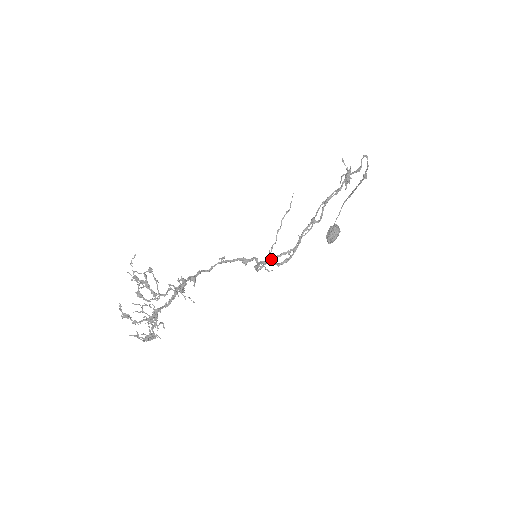
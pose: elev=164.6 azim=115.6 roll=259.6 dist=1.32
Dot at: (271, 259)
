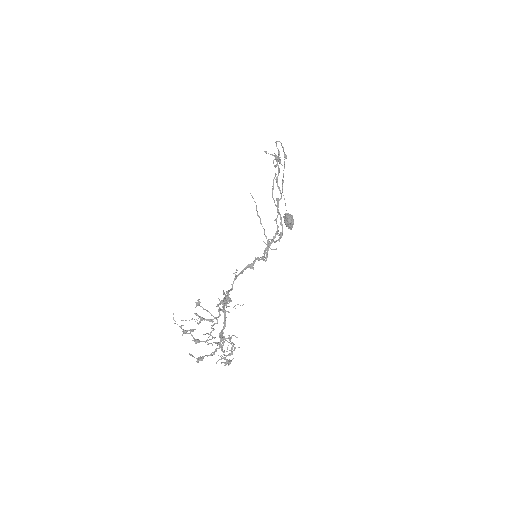
Dot at: occluded
